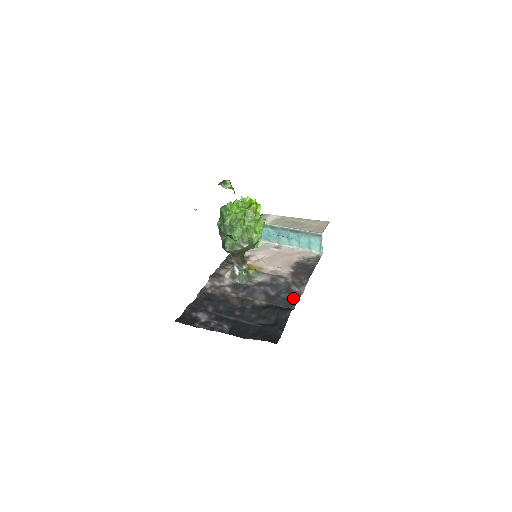
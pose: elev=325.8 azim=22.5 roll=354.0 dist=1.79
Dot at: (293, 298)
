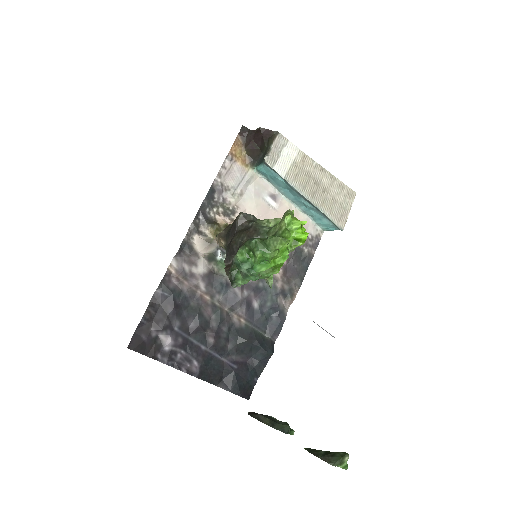
Dot at: (278, 323)
